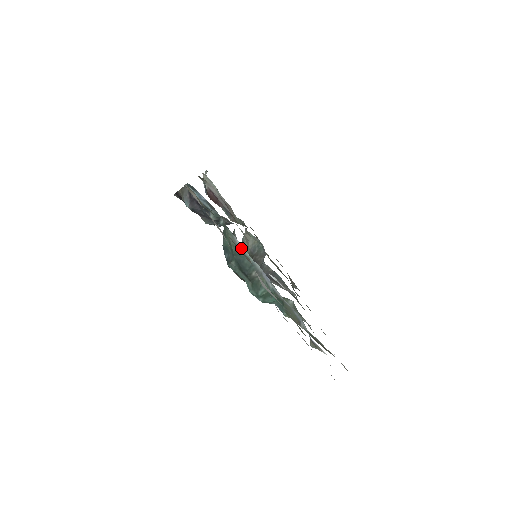
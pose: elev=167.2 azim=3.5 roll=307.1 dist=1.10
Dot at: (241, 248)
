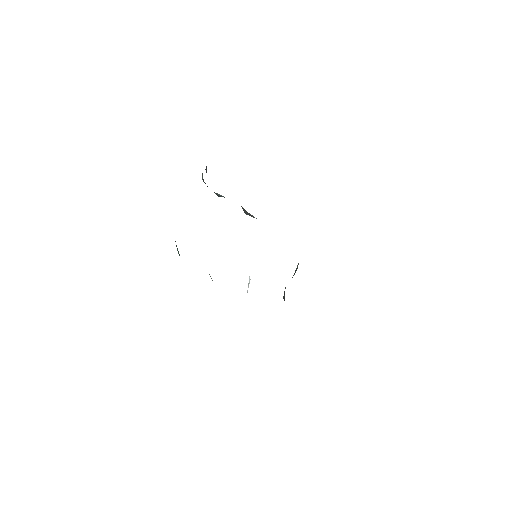
Dot at: occluded
